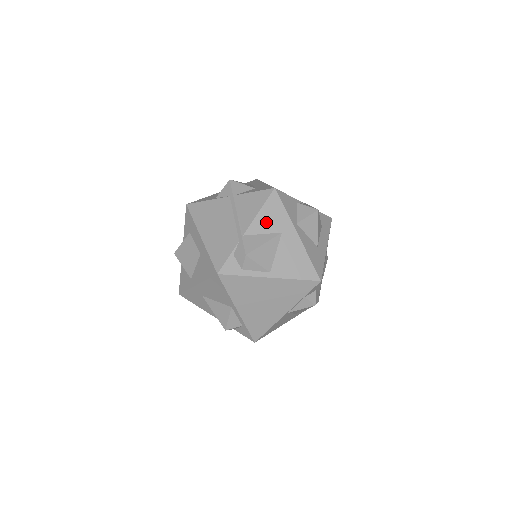
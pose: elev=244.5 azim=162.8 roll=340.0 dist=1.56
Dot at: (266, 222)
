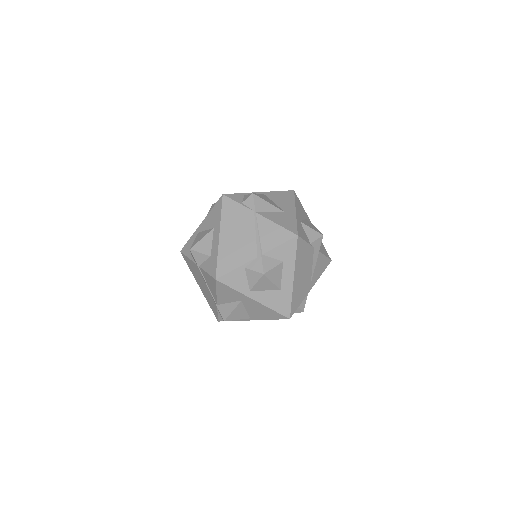
Dot at: (226, 297)
